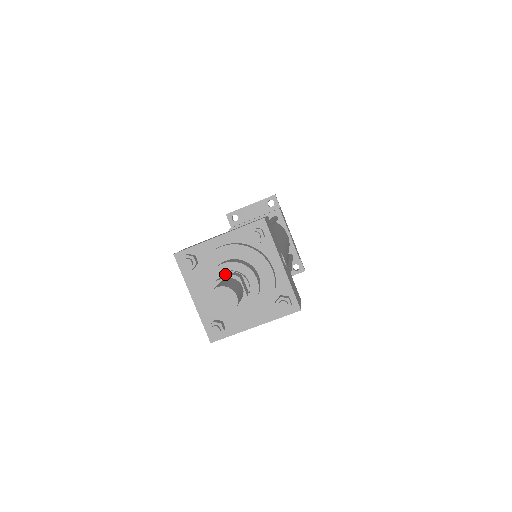
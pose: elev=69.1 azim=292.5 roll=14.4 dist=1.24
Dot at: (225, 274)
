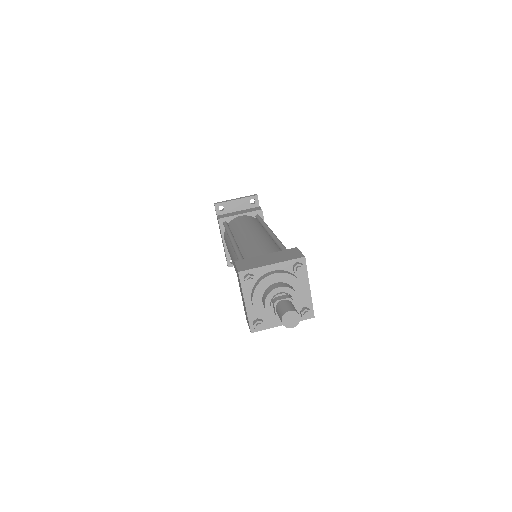
Dot at: (280, 295)
